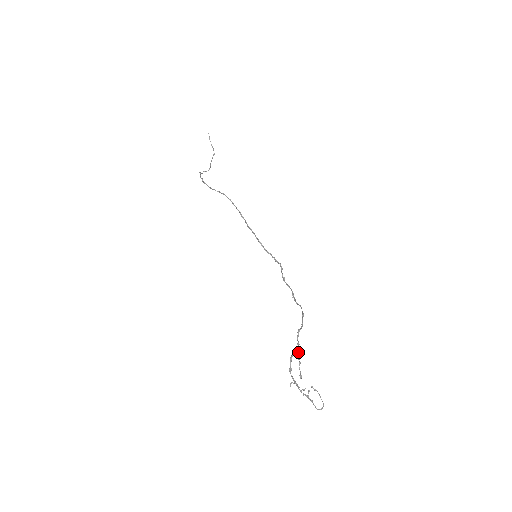
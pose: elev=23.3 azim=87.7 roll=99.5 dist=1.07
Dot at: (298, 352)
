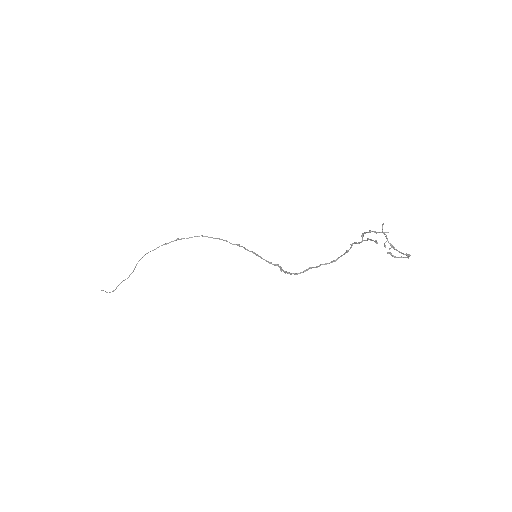
Dot at: (364, 240)
